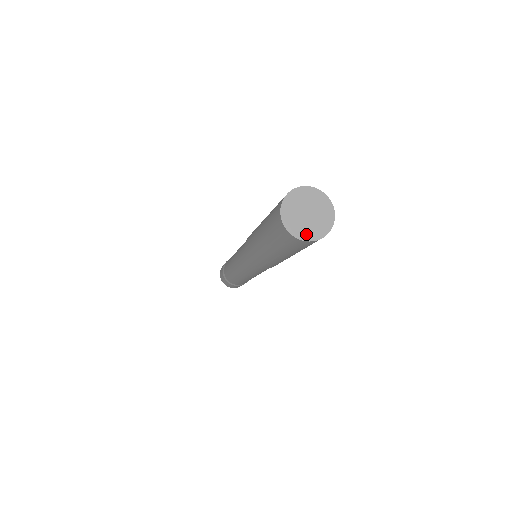
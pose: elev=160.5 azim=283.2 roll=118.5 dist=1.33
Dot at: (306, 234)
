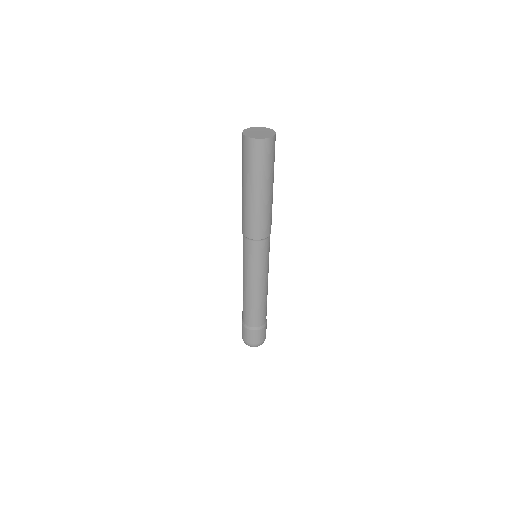
Dot at: (263, 137)
